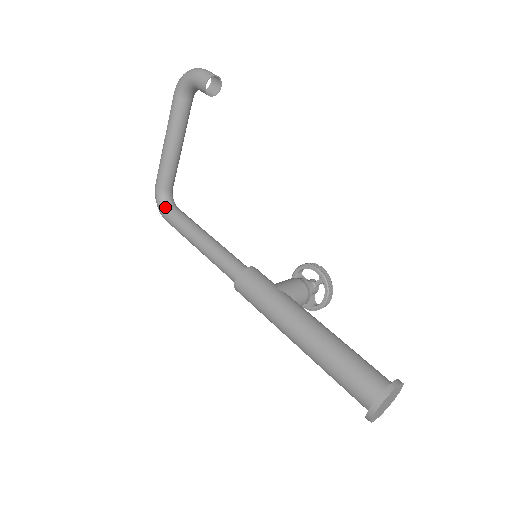
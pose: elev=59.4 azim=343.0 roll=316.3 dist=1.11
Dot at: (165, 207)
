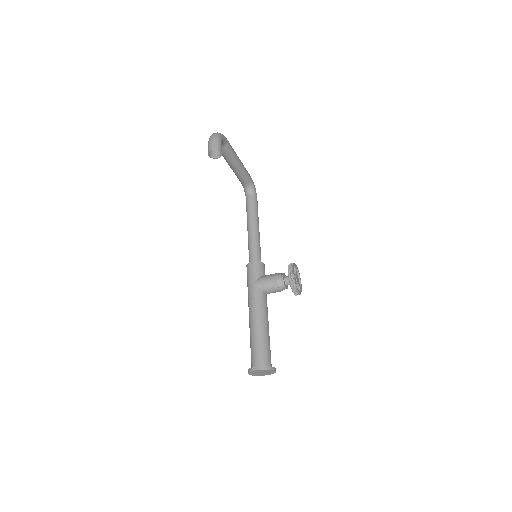
Dot at: (246, 195)
